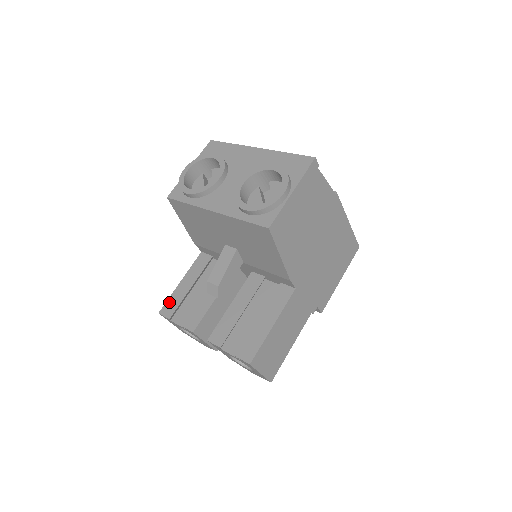
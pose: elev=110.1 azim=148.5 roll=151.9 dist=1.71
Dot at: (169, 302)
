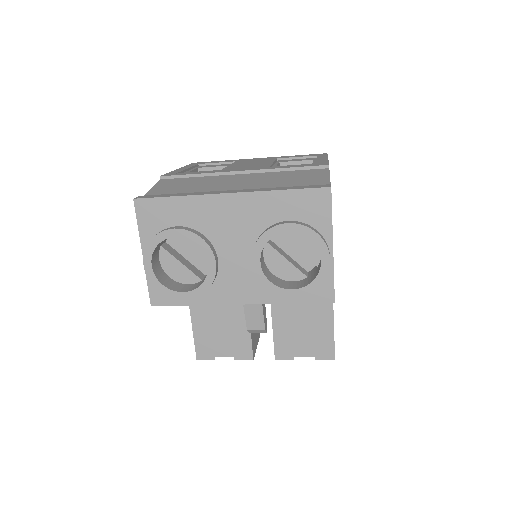
Dot at: (199, 346)
